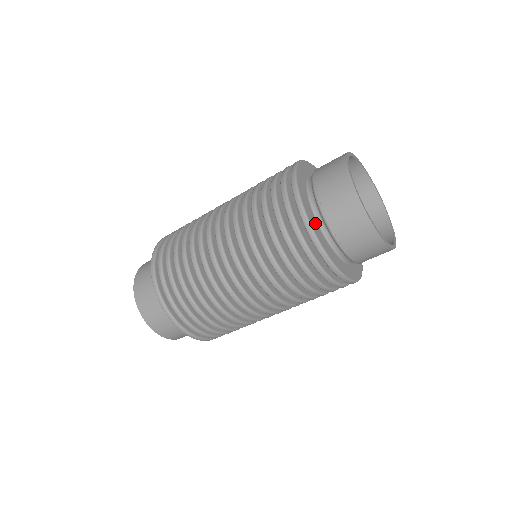
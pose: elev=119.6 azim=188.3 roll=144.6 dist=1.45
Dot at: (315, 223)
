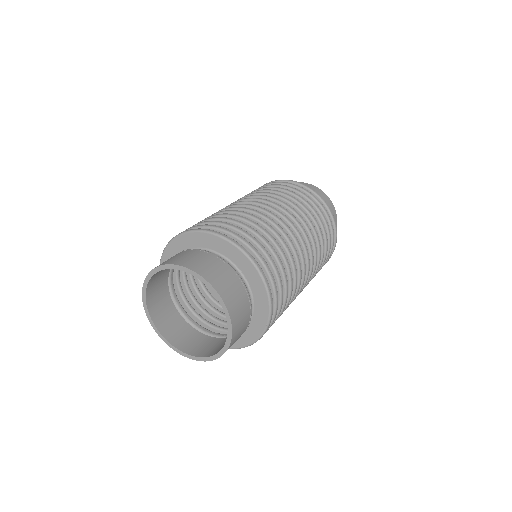
Dot at: occluded
